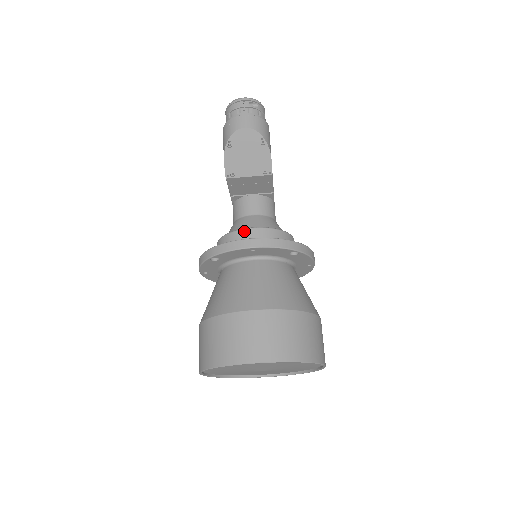
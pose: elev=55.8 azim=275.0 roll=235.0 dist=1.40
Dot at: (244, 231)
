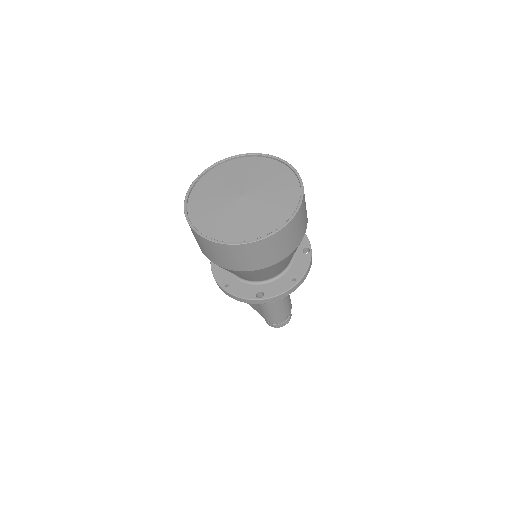
Dot at: occluded
